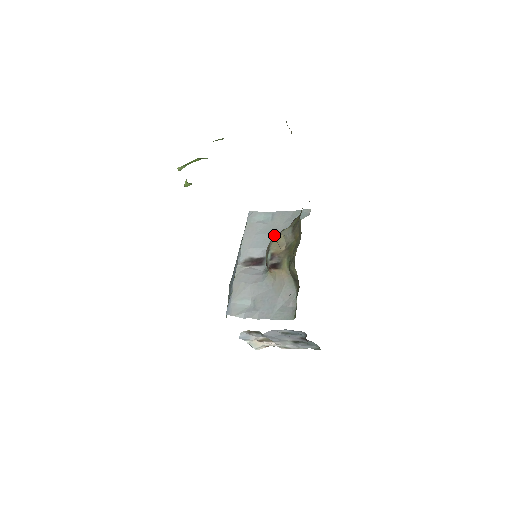
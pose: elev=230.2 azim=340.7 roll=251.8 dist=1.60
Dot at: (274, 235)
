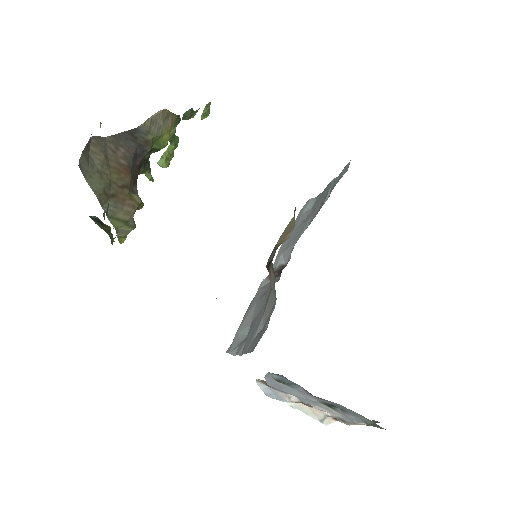
Dot at: (307, 222)
